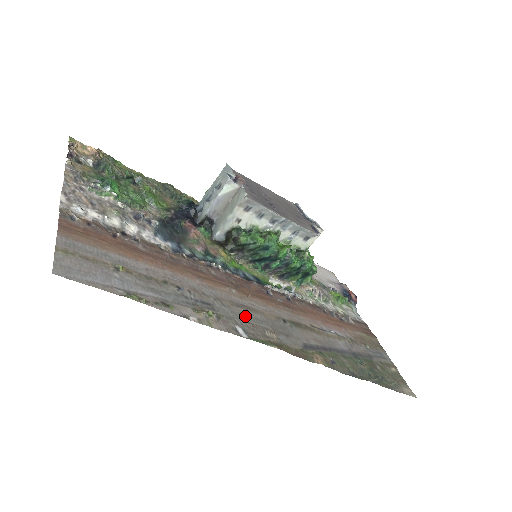
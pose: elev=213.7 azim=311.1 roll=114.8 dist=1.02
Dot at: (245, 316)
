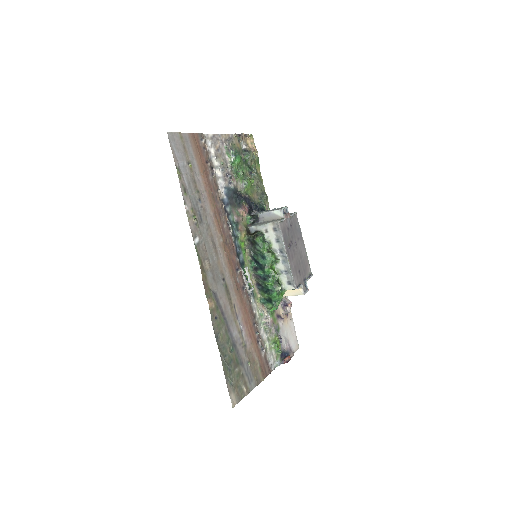
Dot at: (209, 246)
